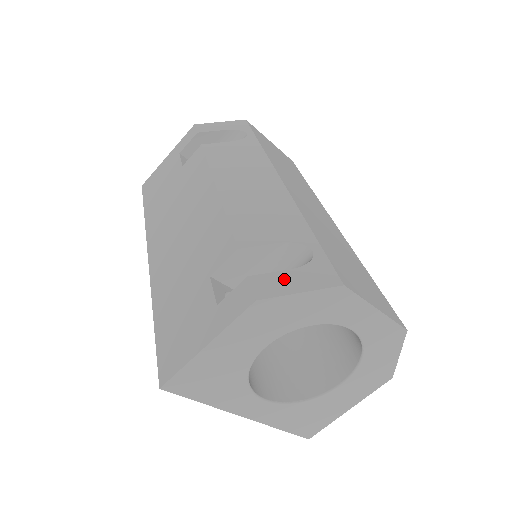
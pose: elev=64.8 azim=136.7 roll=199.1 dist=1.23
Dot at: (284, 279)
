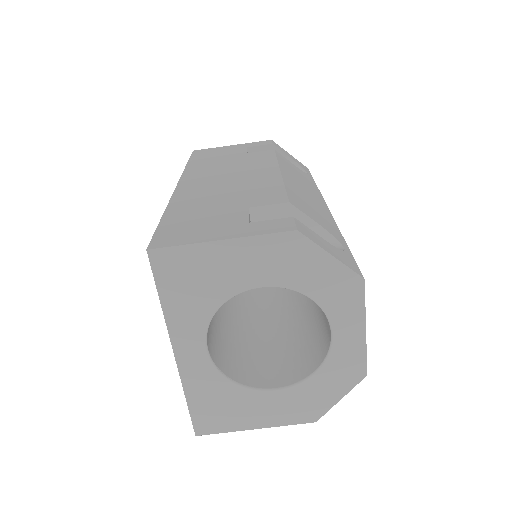
Dot at: (321, 240)
